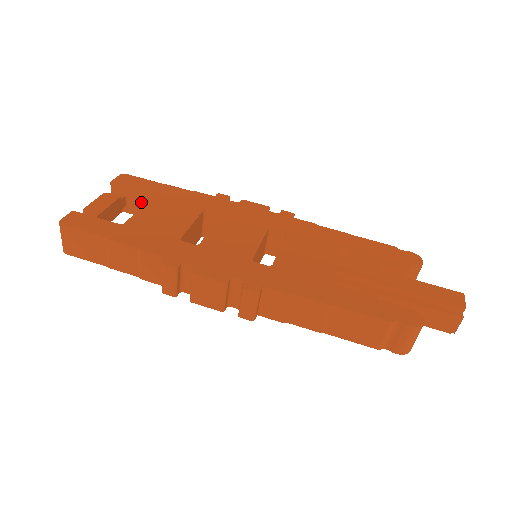
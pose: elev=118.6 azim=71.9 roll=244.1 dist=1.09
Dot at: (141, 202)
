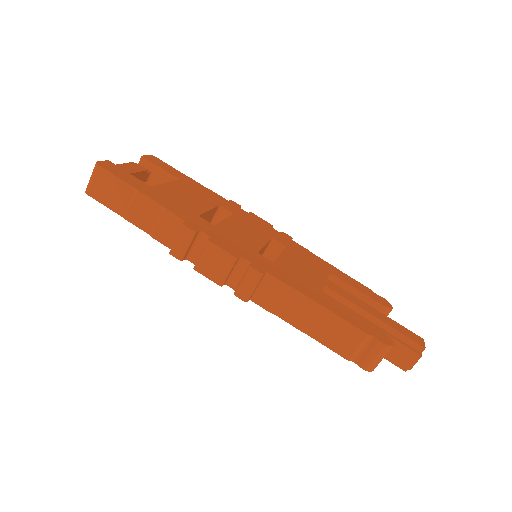
Dot at: (162, 182)
